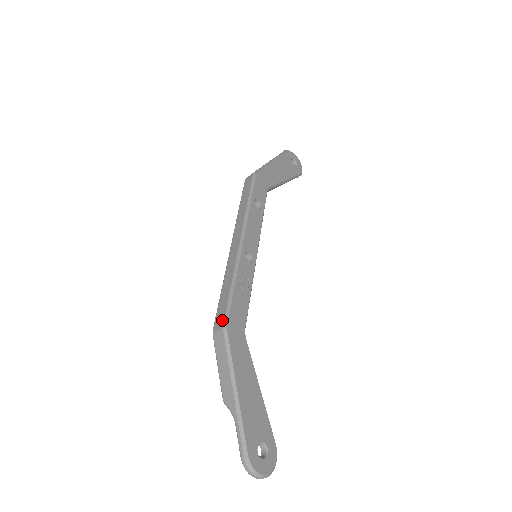
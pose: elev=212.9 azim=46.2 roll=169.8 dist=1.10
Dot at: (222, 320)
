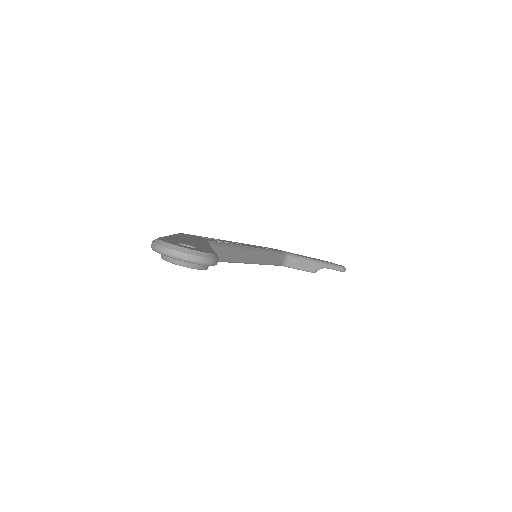
Dot at: occluded
